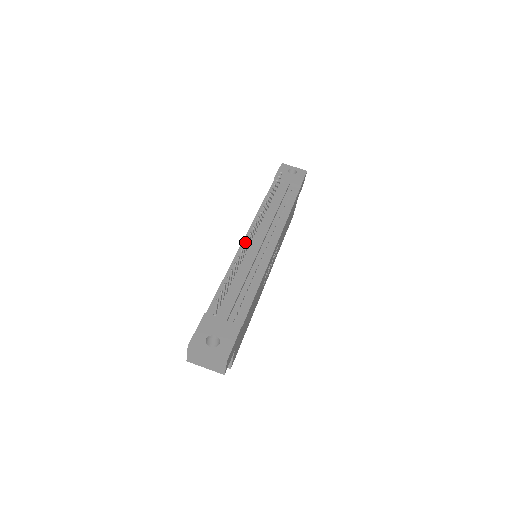
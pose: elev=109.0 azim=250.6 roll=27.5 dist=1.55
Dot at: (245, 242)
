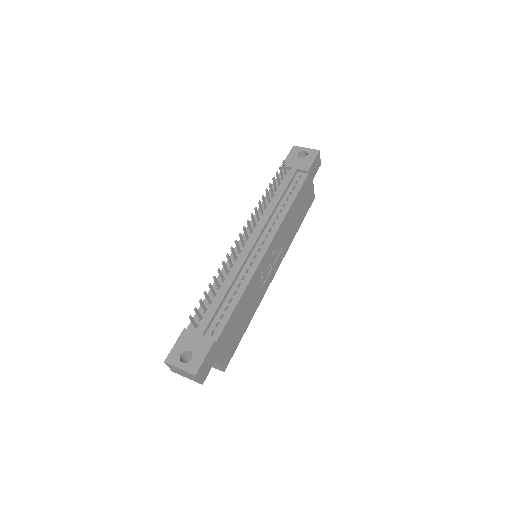
Dot at: occluded
